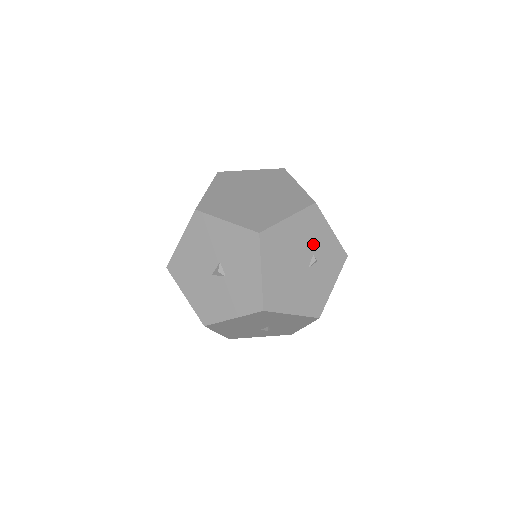
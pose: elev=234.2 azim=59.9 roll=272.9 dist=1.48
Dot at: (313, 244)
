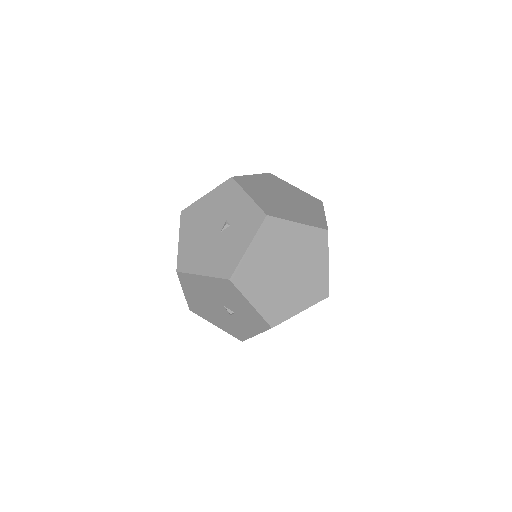
Dot at: (227, 211)
